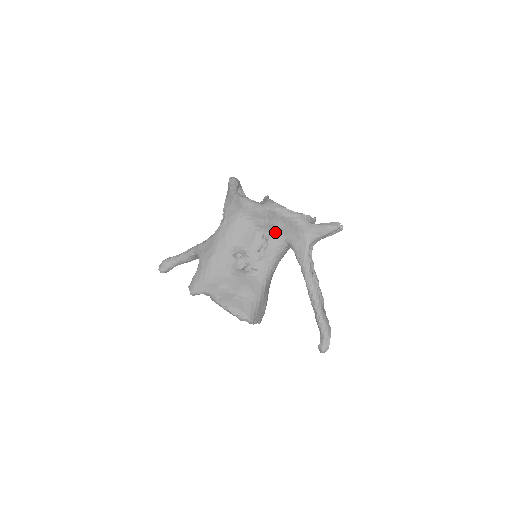
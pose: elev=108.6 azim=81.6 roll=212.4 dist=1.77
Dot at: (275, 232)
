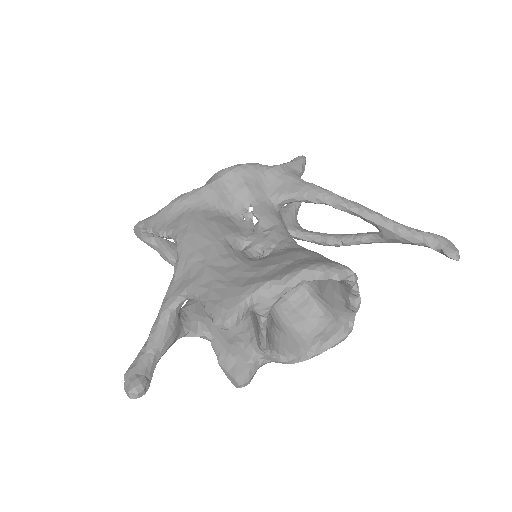
Dot at: (251, 198)
